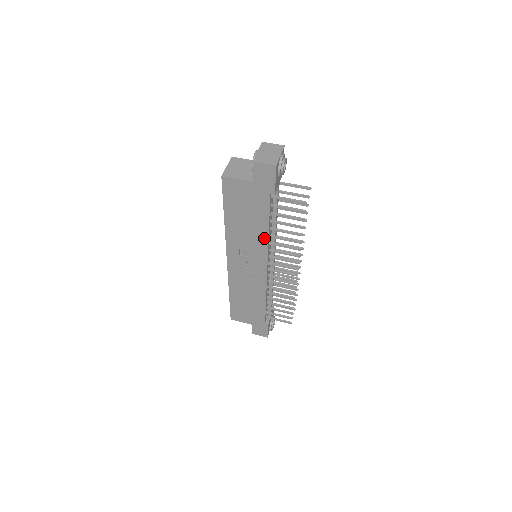
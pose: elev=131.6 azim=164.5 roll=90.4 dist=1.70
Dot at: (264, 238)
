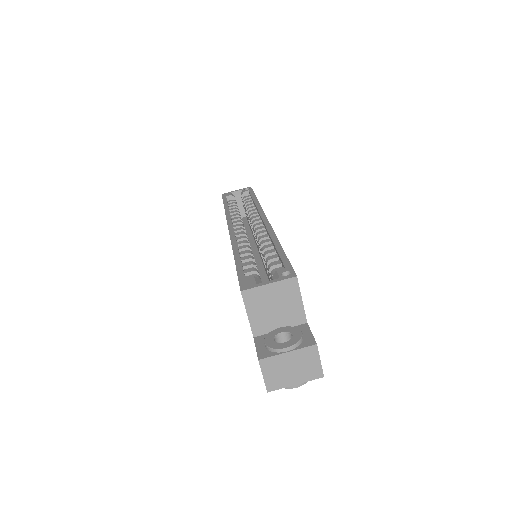
Dot at: occluded
